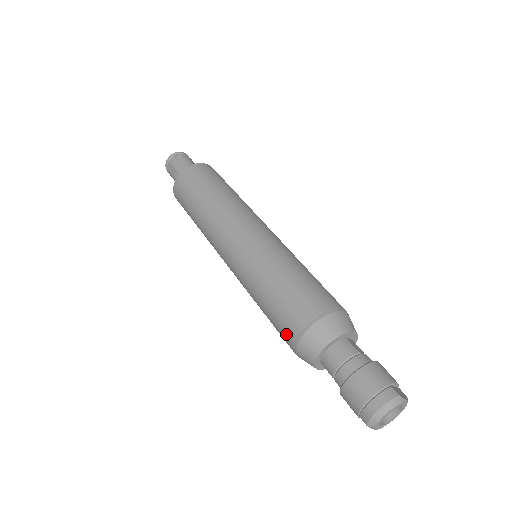
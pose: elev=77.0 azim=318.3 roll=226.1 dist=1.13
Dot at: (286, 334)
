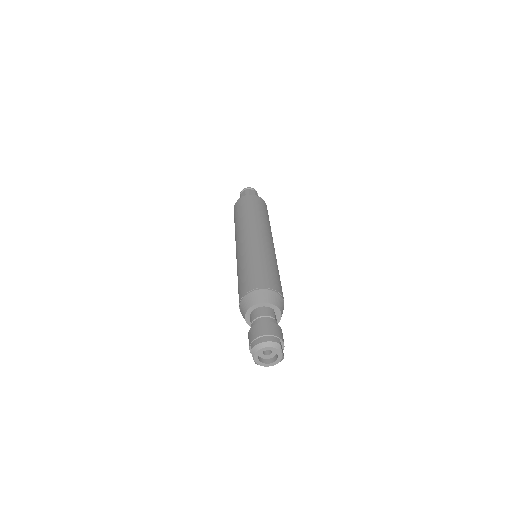
Dot at: (243, 290)
